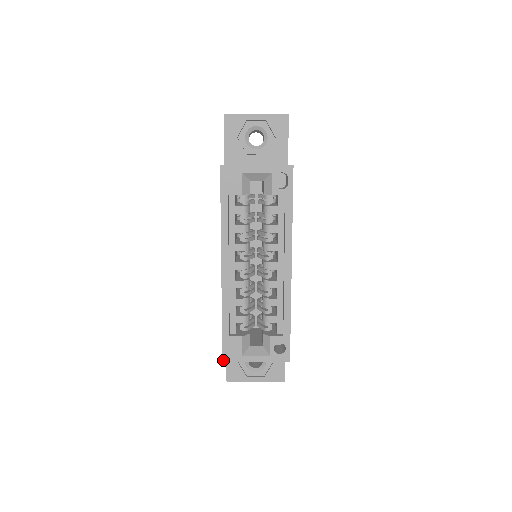
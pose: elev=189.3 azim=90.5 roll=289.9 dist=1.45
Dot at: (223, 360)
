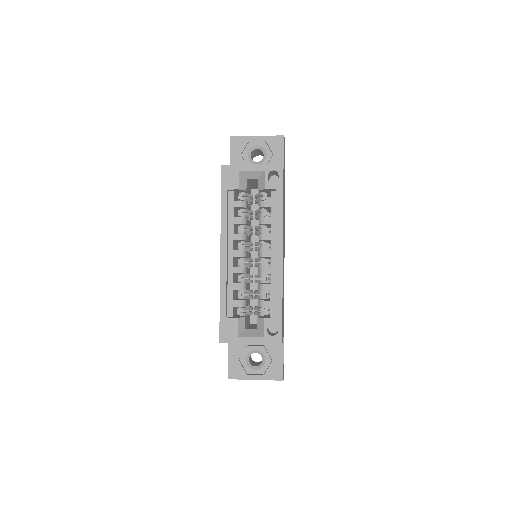
Dot at: (220, 341)
